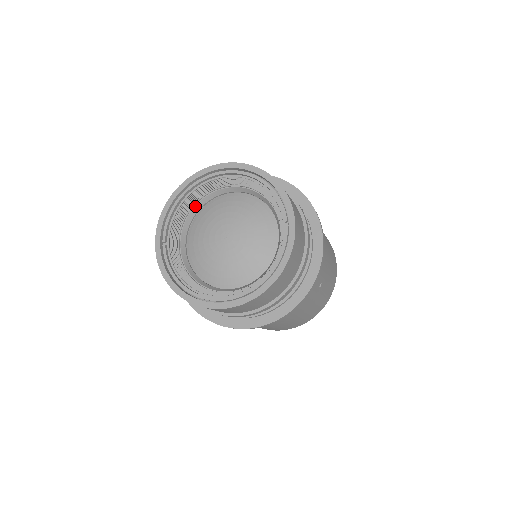
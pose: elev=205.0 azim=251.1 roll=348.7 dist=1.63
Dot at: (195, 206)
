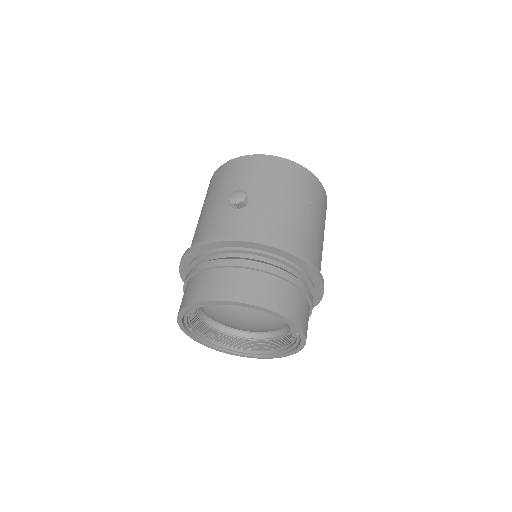
Dot at: occluded
